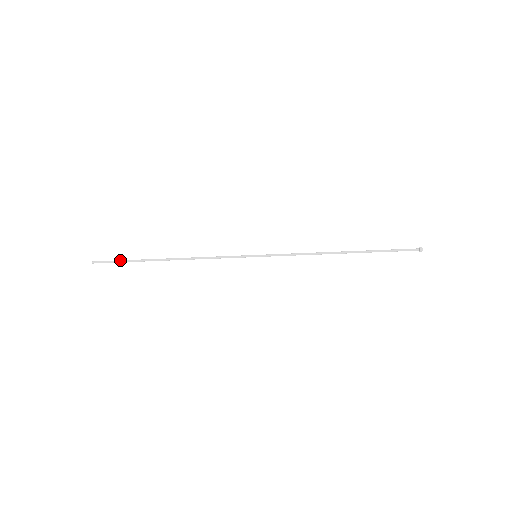
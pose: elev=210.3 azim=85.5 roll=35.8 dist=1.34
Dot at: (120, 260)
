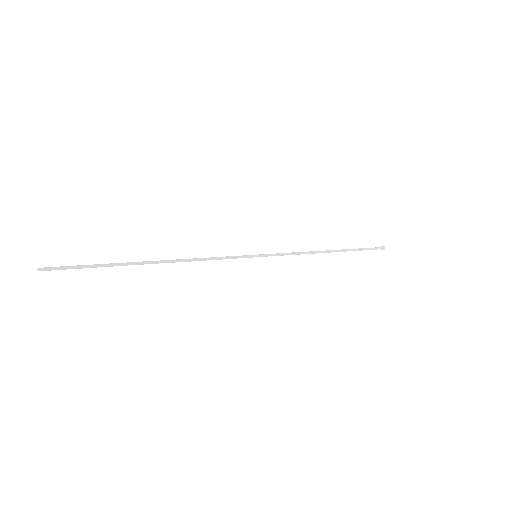
Dot at: occluded
